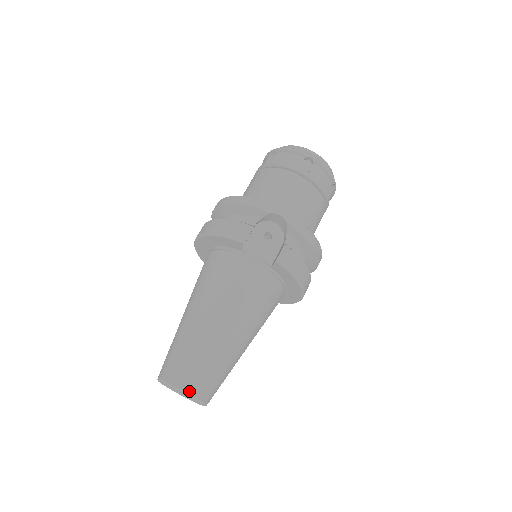
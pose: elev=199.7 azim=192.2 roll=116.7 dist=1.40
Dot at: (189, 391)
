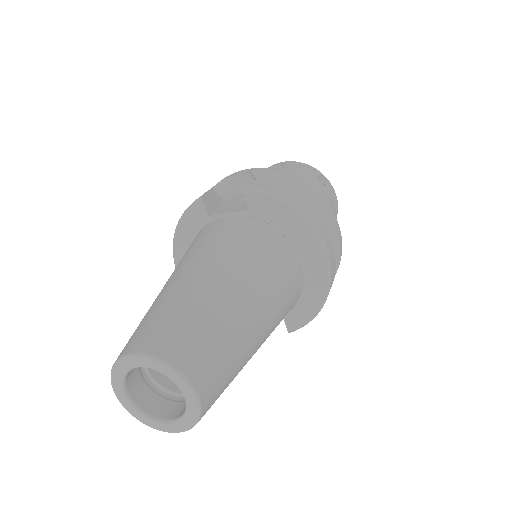
Dot at: (144, 350)
